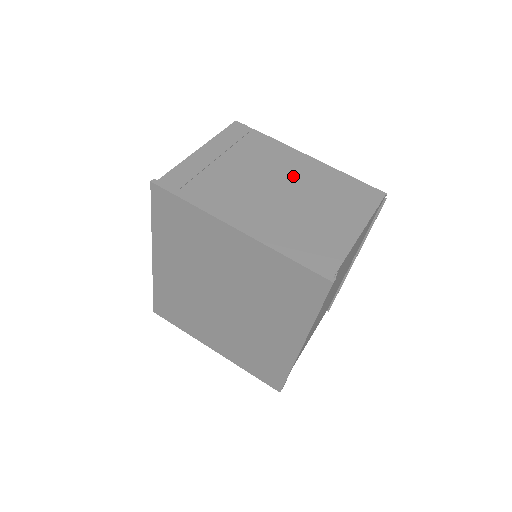
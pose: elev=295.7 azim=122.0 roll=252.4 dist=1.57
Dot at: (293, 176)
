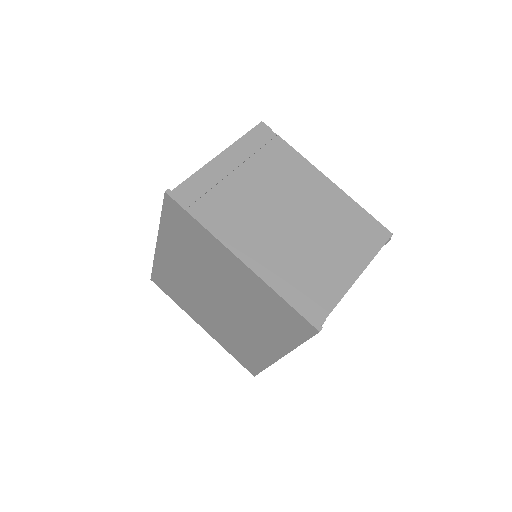
Dot at: (306, 201)
